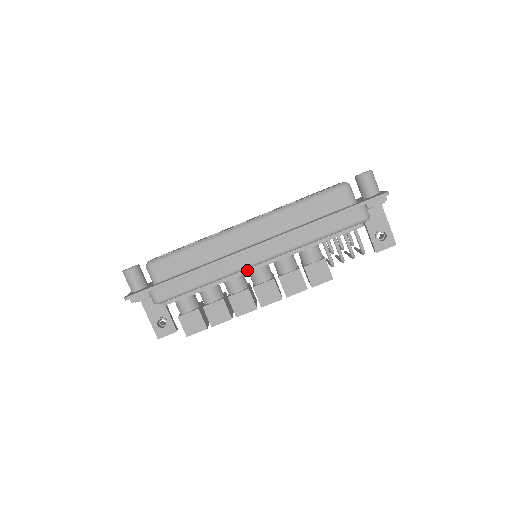
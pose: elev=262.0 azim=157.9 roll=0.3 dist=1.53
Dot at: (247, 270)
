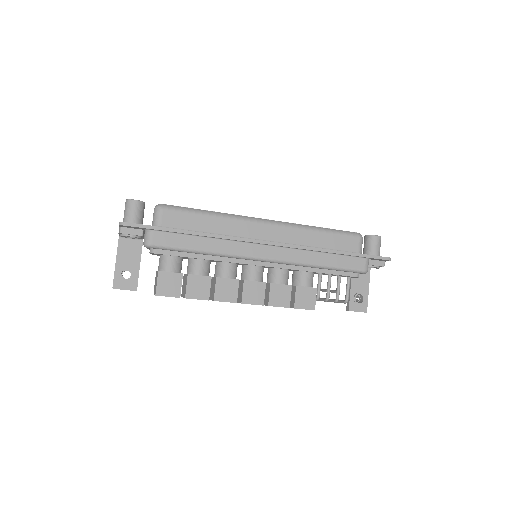
Dot at: (247, 261)
